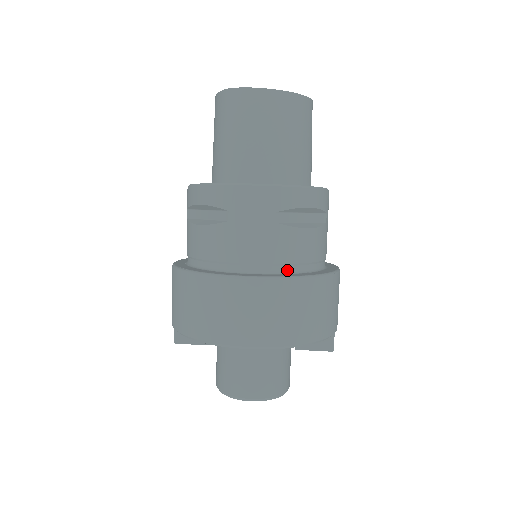
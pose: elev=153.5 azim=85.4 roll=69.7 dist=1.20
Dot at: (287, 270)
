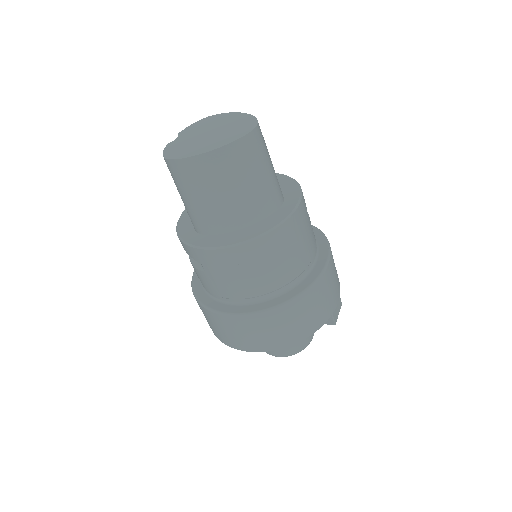
Dot at: (264, 298)
